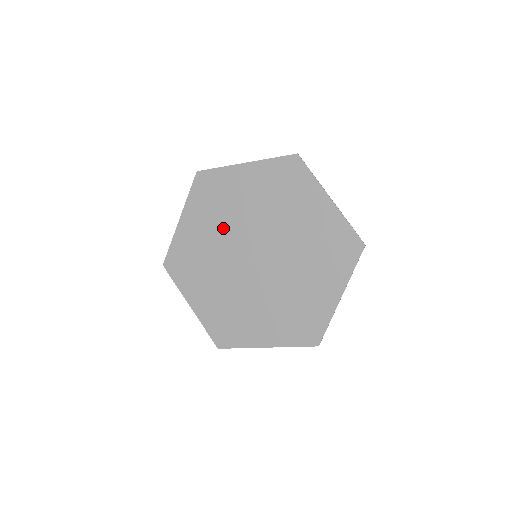
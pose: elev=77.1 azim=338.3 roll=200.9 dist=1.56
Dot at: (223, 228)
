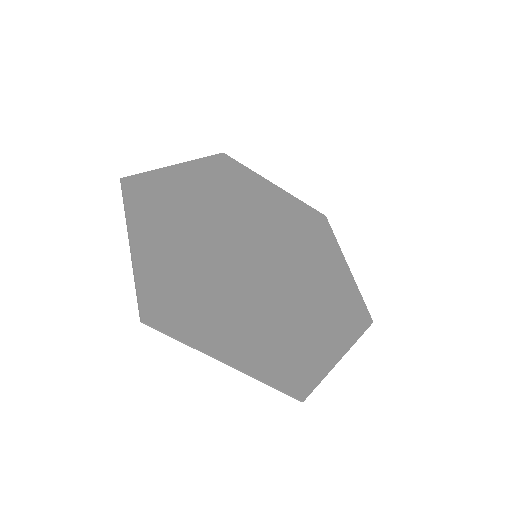
Dot at: (199, 236)
